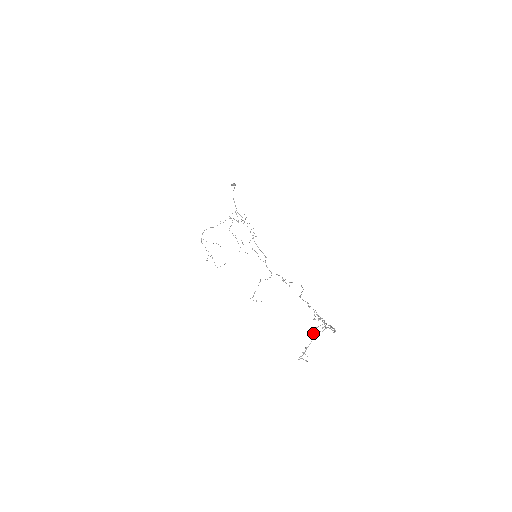
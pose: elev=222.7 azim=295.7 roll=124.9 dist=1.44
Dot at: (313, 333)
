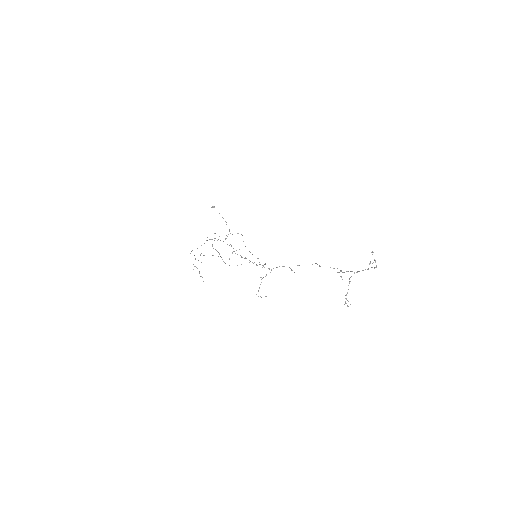
Dot at: (370, 263)
